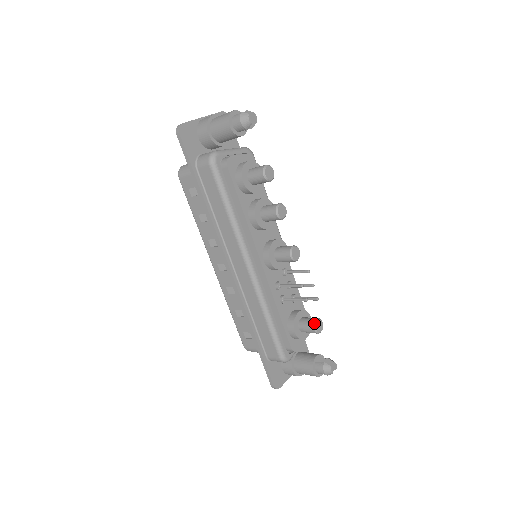
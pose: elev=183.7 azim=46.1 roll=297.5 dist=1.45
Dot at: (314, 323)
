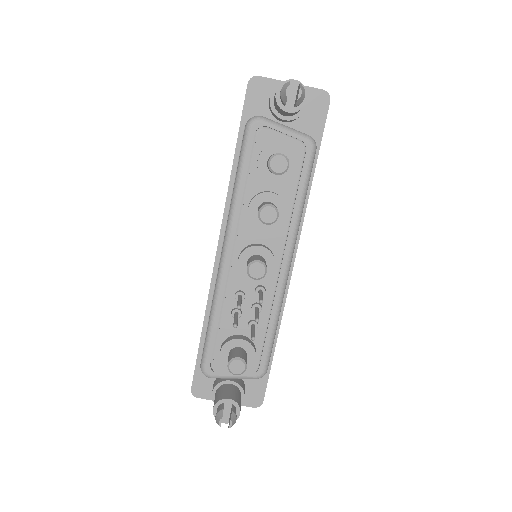
Dot at: (233, 358)
